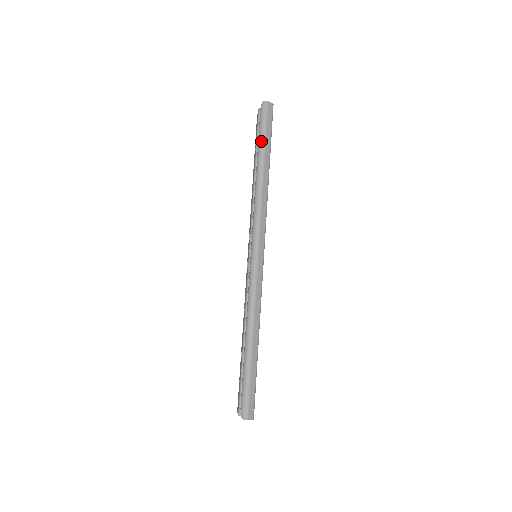
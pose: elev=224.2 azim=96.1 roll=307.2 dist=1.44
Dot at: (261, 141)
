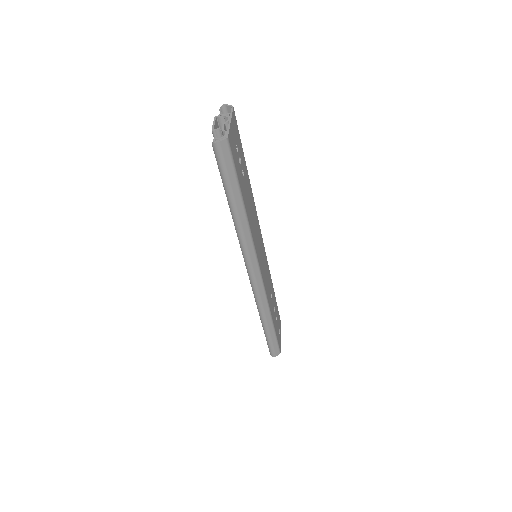
Dot at: (225, 188)
